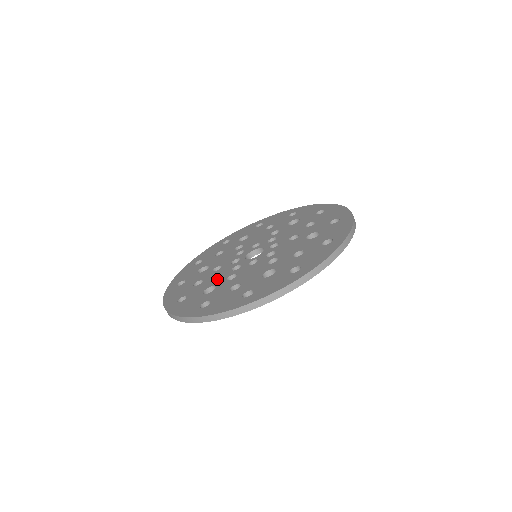
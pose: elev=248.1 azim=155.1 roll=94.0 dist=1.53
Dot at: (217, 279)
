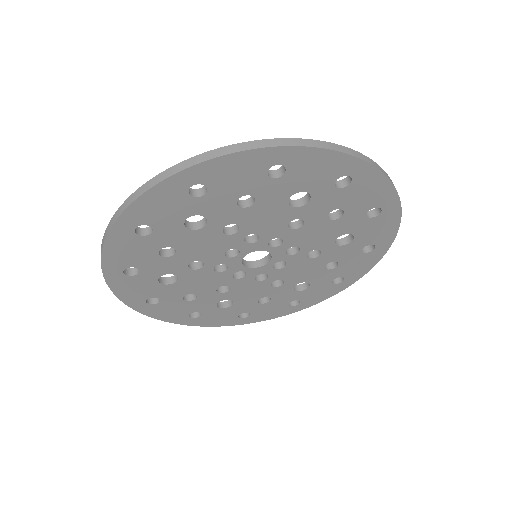
Dot at: occluded
